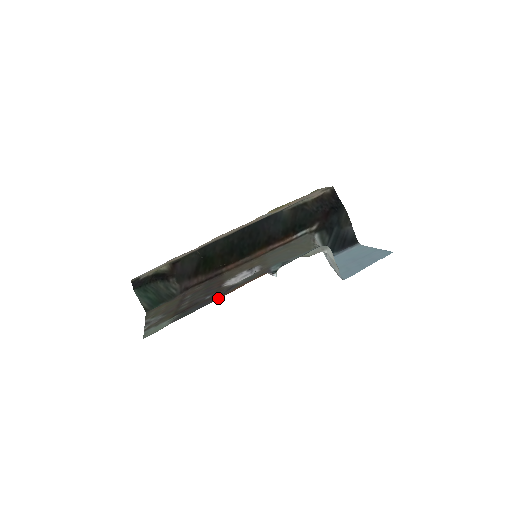
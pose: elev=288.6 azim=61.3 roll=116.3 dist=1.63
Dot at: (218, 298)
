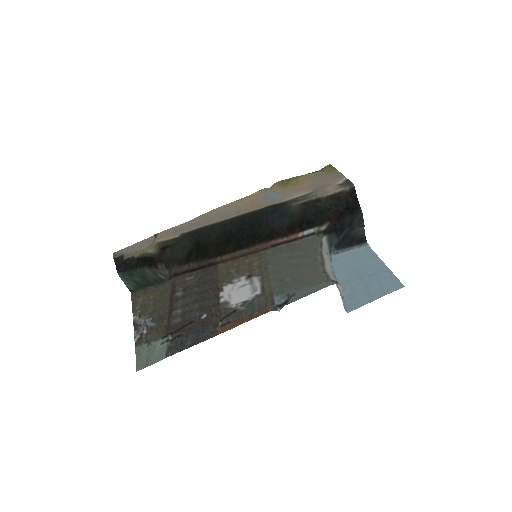
Dot at: (217, 333)
